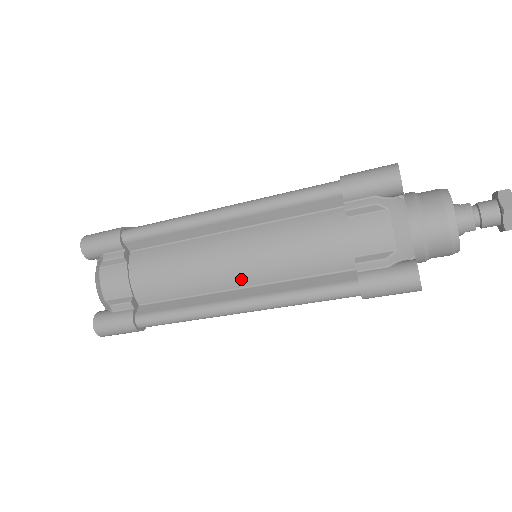
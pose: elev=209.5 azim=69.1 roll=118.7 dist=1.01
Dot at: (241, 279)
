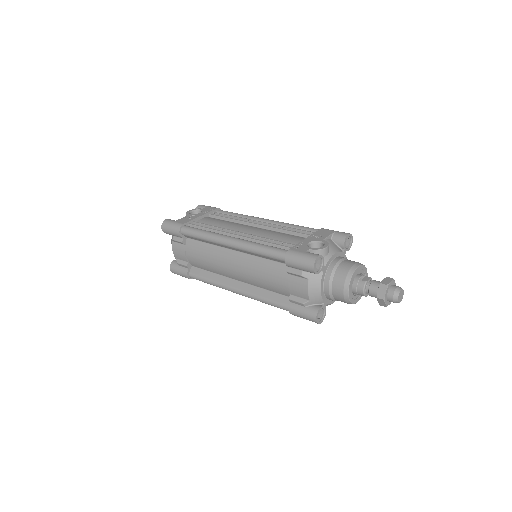
Dot at: (238, 278)
